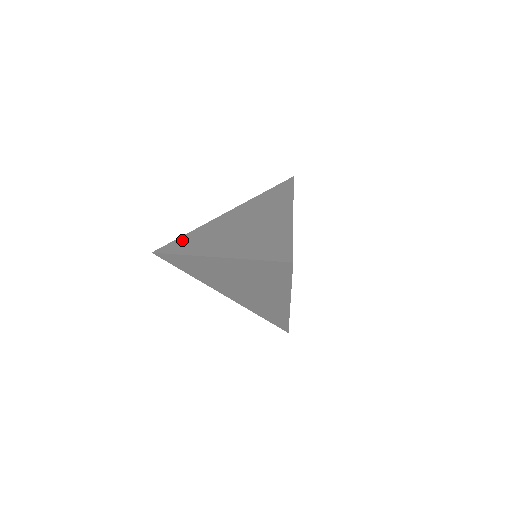
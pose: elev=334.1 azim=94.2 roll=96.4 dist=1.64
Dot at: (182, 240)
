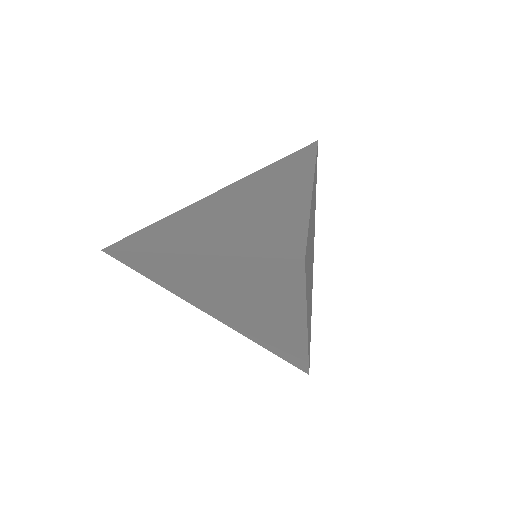
Dot at: (145, 231)
